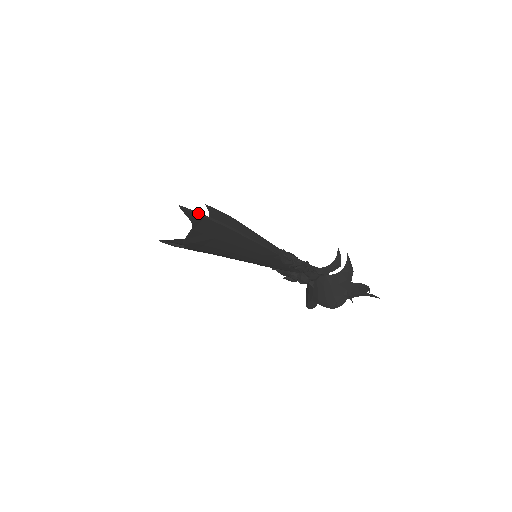
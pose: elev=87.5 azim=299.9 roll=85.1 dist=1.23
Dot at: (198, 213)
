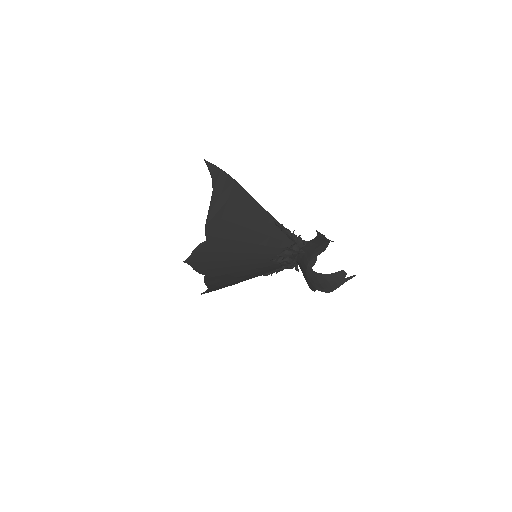
Dot at: (216, 166)
